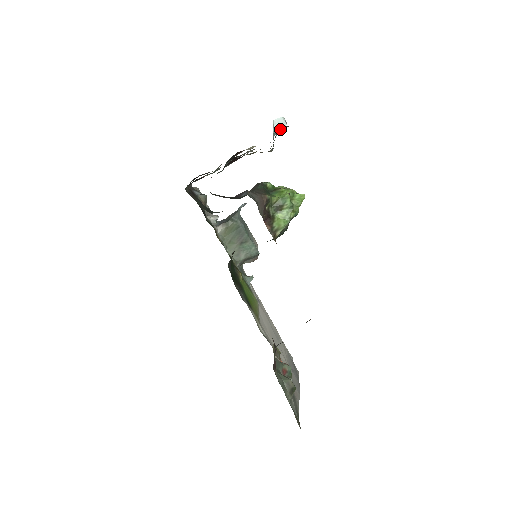
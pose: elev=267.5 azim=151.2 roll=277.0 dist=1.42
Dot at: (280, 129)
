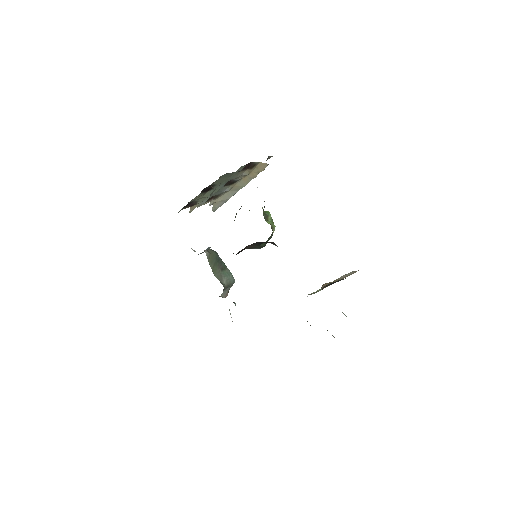
Dot at: (268, 156)
